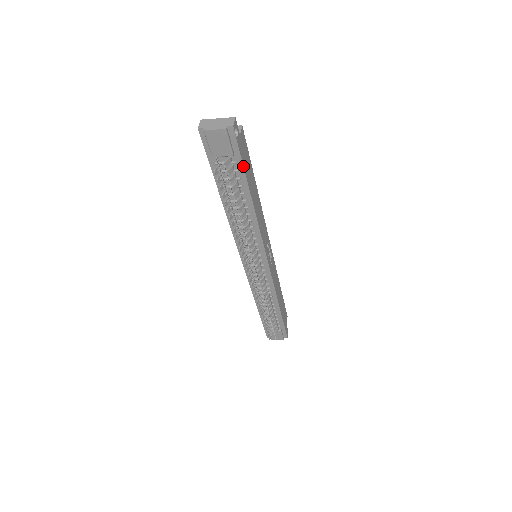
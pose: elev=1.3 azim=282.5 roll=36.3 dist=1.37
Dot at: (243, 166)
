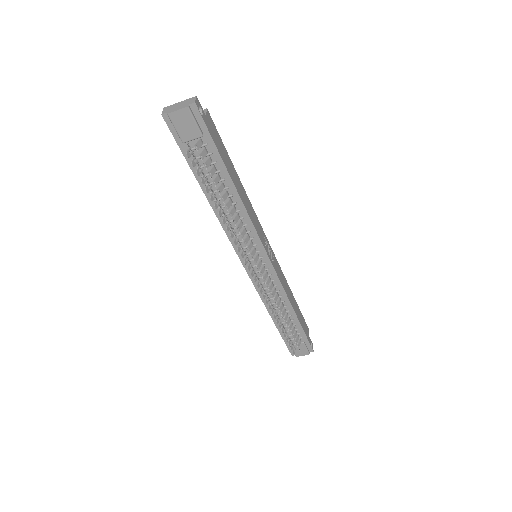
Dot at: (216, 147)
